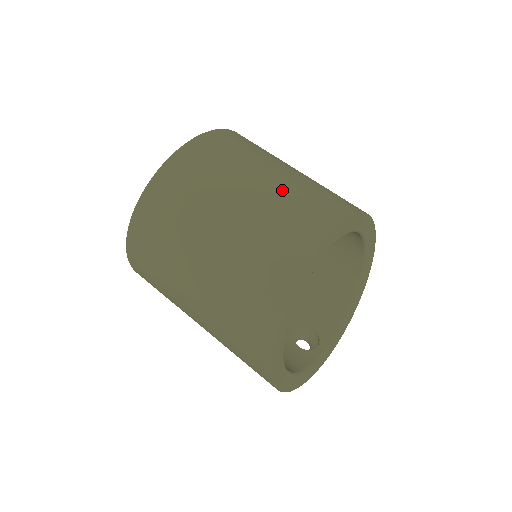
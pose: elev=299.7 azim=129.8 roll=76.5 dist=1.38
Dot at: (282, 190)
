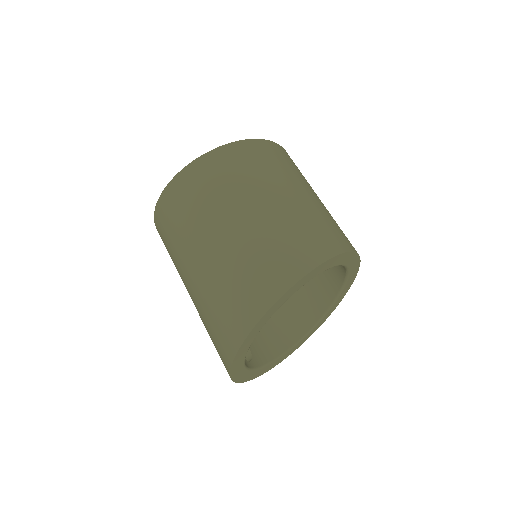
Dot at: occluded
